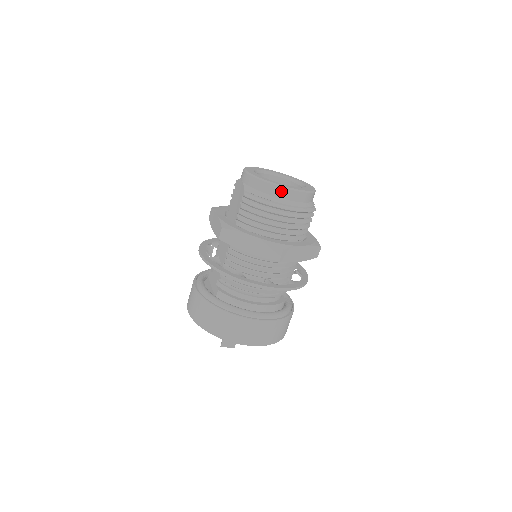
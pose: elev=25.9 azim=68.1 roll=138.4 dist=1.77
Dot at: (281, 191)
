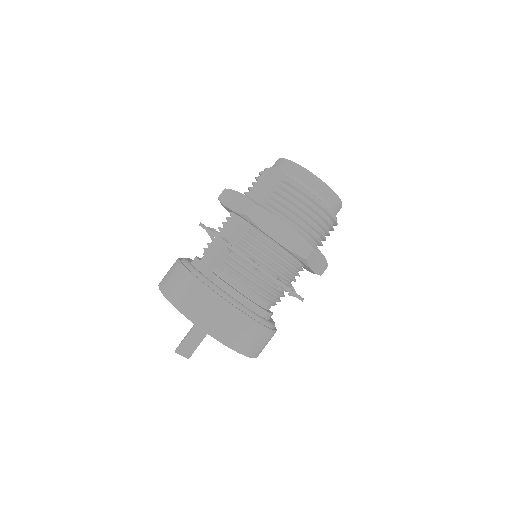
Dot at: (324, 189)
